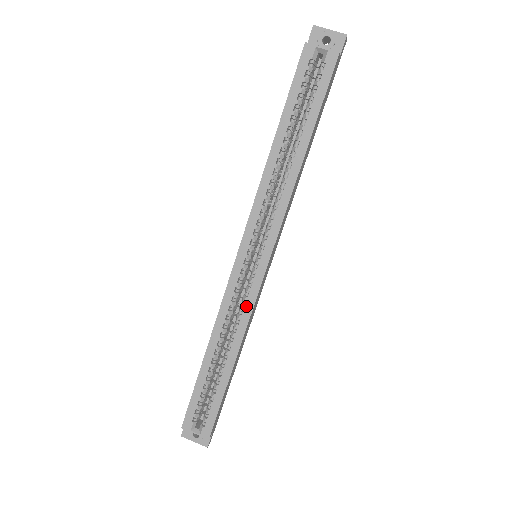
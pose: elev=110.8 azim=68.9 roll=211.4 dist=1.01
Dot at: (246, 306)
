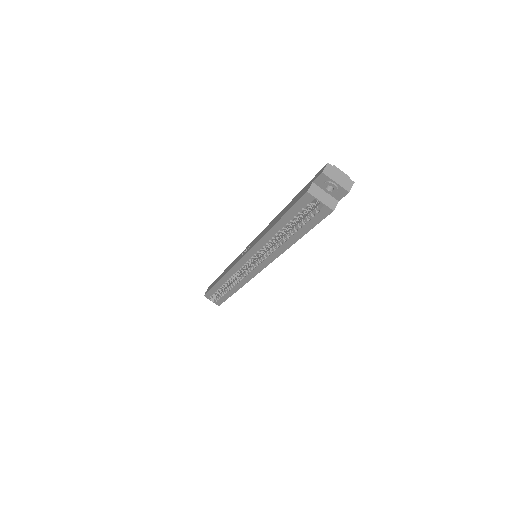
Dot at: (244, 279)
